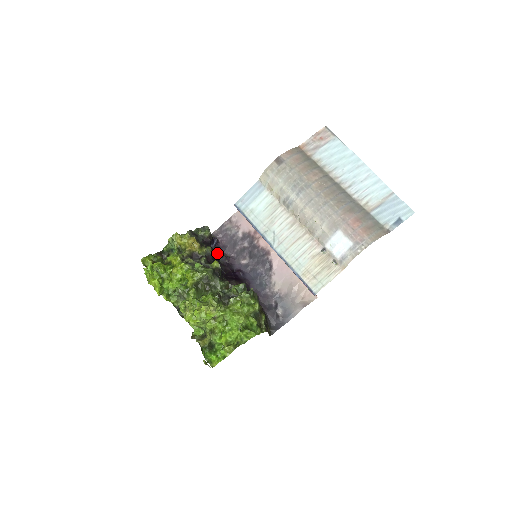
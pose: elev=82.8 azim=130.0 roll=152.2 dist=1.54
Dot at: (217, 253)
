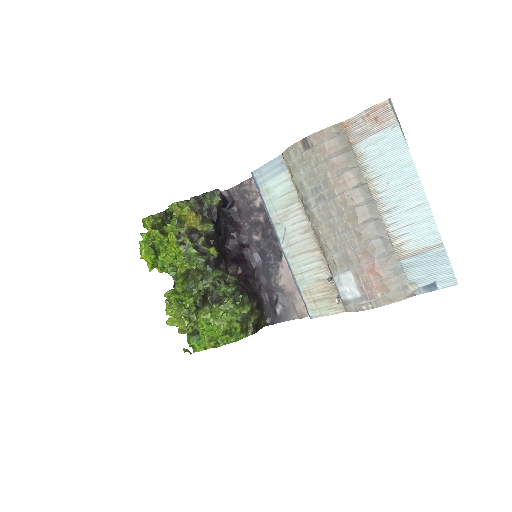
Dot at: (229, 218)
